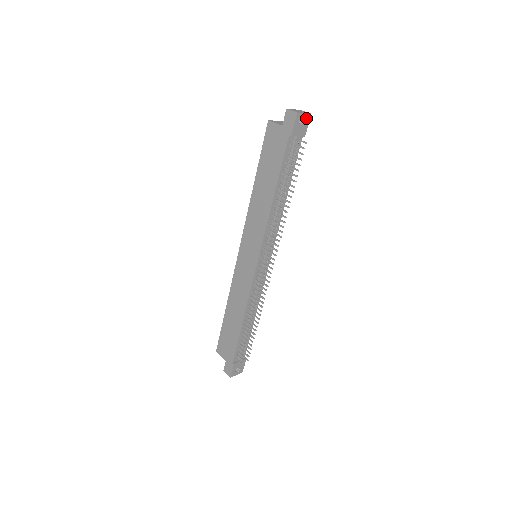
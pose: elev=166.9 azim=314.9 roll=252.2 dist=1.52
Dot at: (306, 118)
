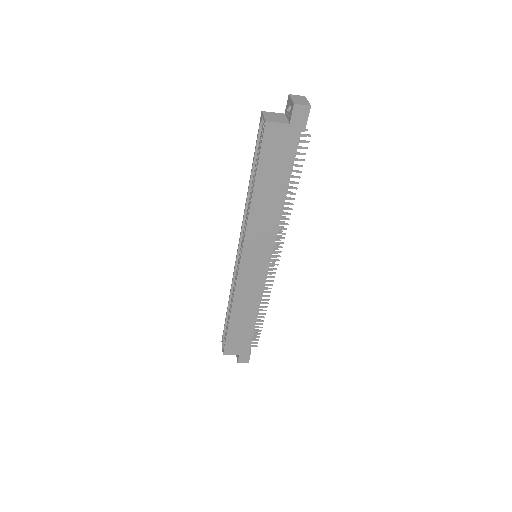
Dot at: occluded
